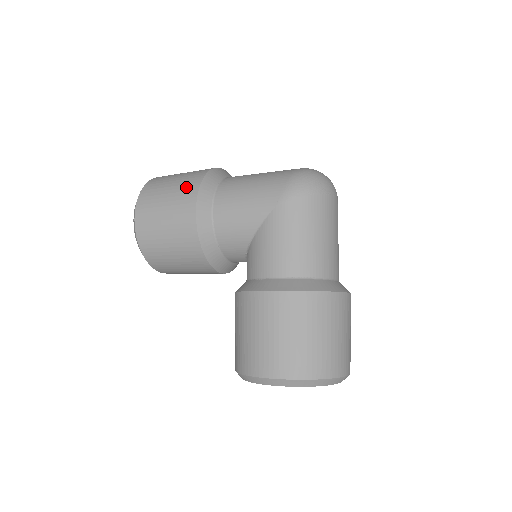
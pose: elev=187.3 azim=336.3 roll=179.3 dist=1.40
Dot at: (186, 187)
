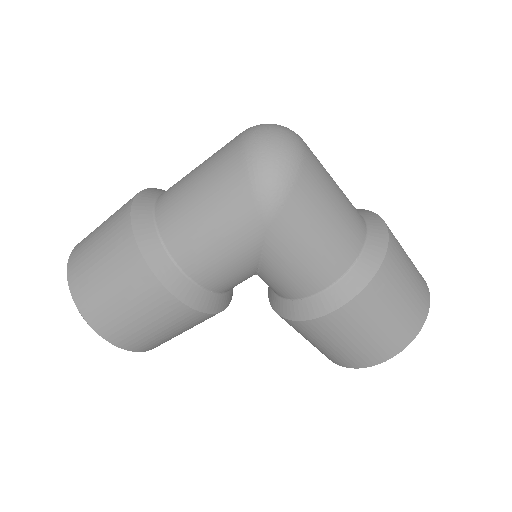
Dot at: (135, 281)
